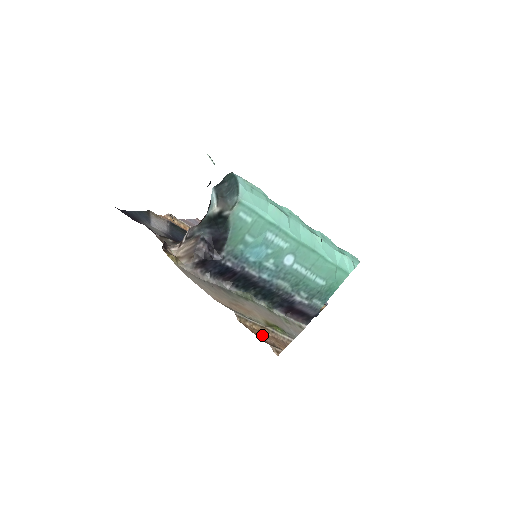
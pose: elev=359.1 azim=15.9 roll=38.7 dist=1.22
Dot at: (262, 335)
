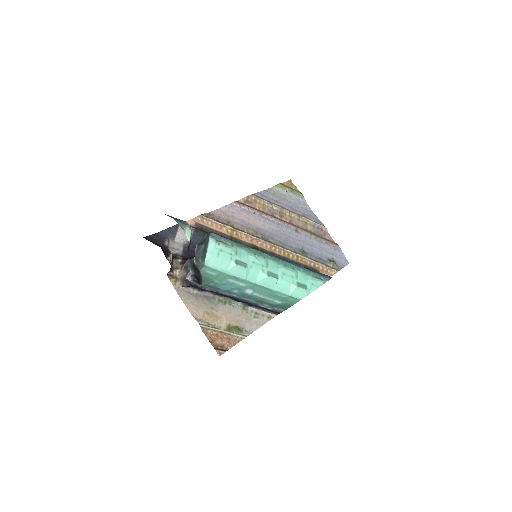
Dot at: (217, 339)
